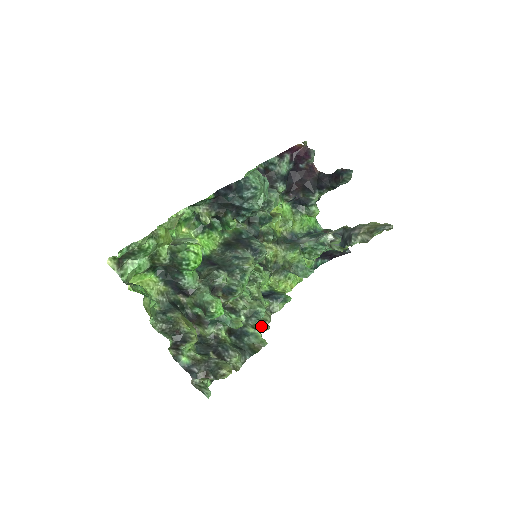
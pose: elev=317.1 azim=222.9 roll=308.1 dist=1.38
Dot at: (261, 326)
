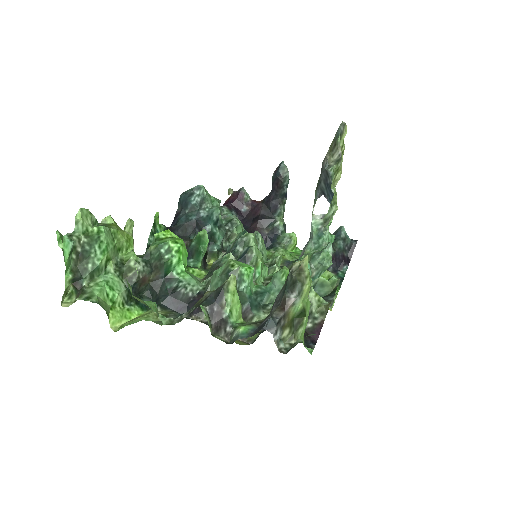
Dot at: occluded
